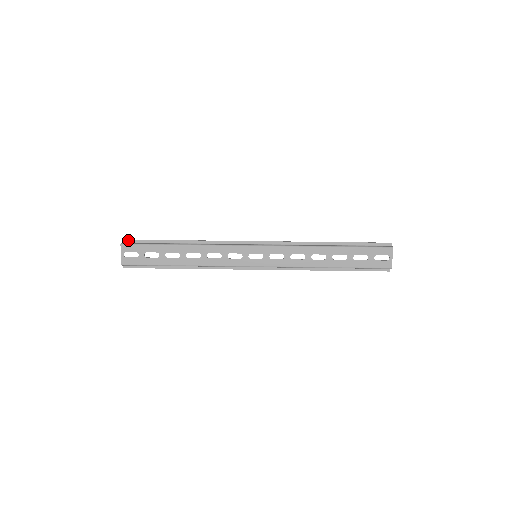
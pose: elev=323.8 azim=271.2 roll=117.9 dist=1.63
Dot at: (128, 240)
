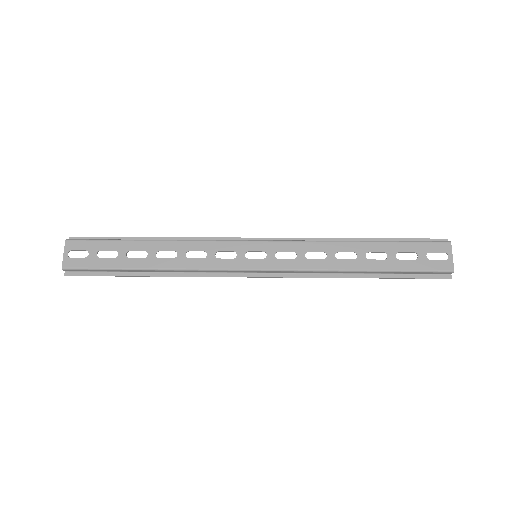
Dot at: (78, 237)
